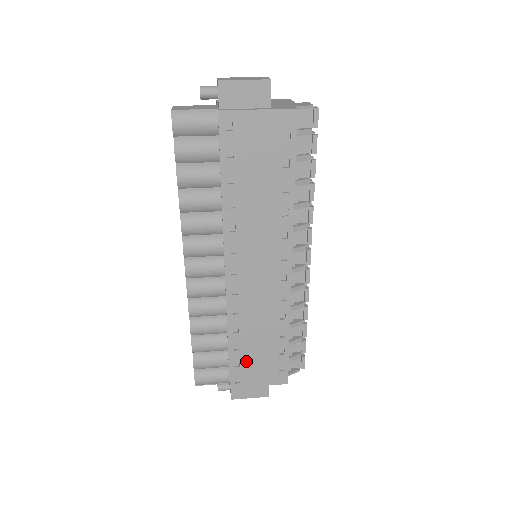
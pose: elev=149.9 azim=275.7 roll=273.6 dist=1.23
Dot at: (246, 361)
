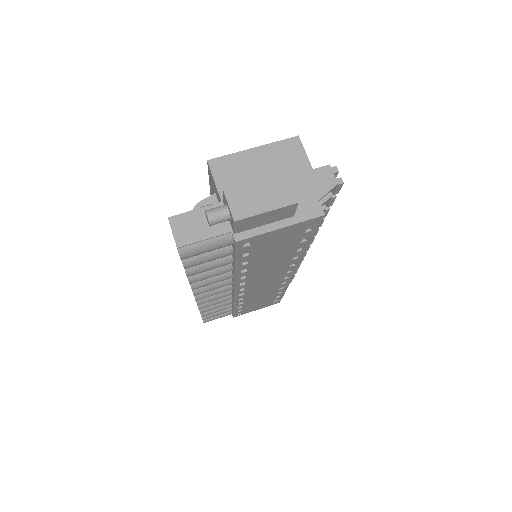
Dot at: (248, 308)
